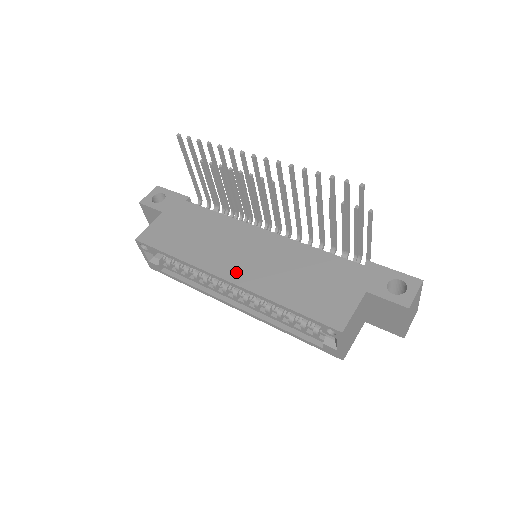
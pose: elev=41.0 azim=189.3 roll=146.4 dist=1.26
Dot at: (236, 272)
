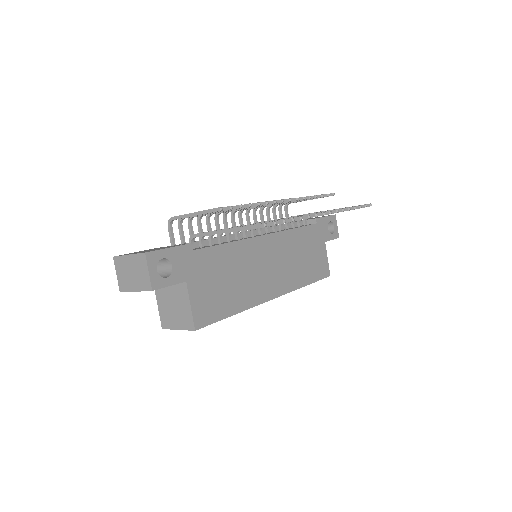
Dot at: (277, 286)
